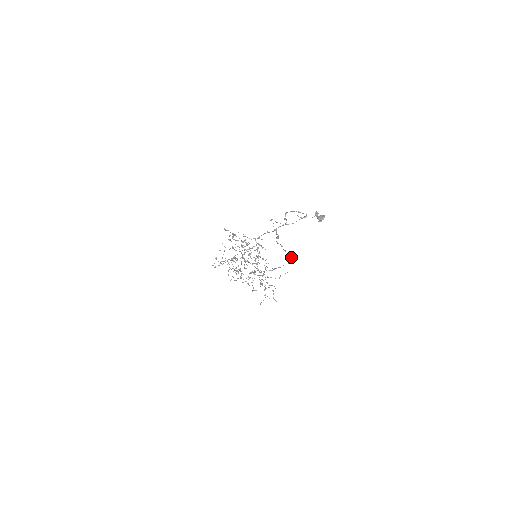
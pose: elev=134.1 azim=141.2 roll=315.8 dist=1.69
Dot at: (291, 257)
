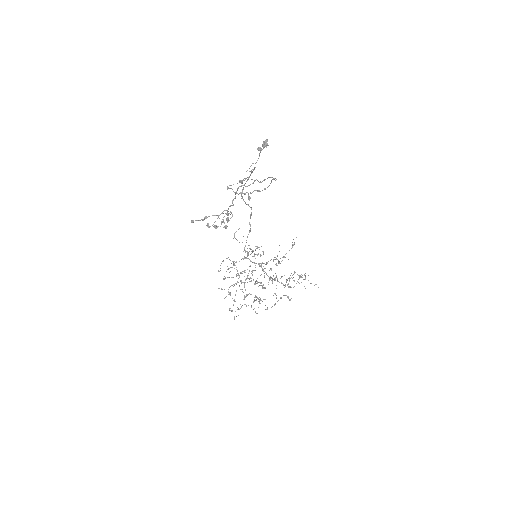
Dot at: (273, 179)
